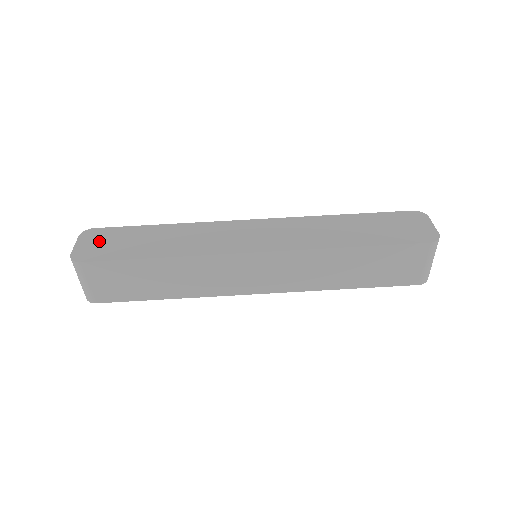
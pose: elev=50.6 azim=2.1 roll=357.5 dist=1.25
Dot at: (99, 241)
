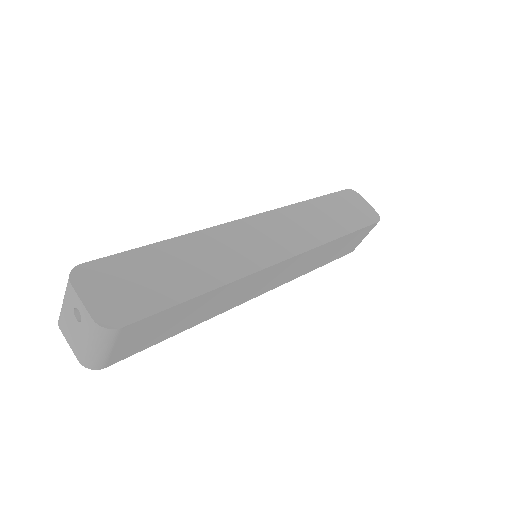
Dot at: (112, 285)
